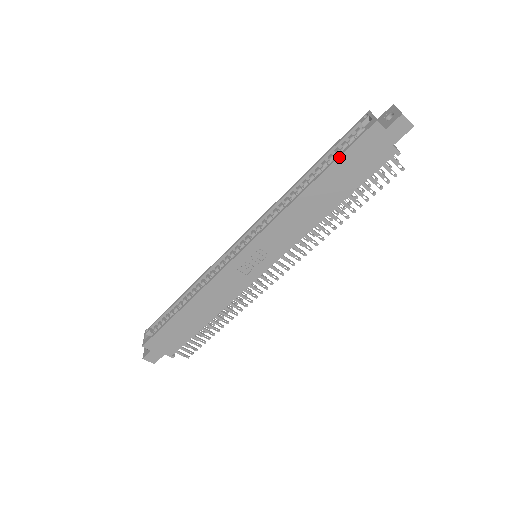
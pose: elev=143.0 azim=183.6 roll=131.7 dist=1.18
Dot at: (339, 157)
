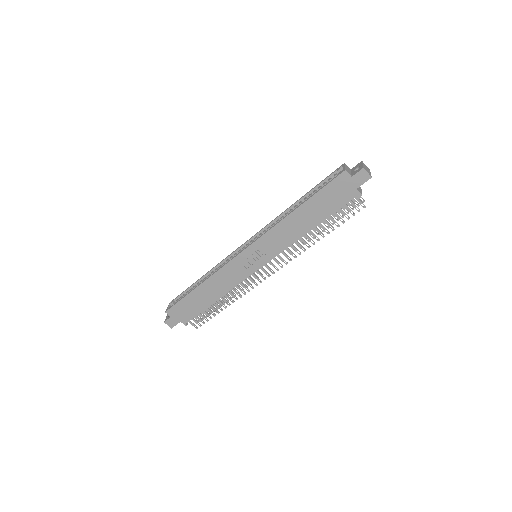
Dot at: (318, 191)
